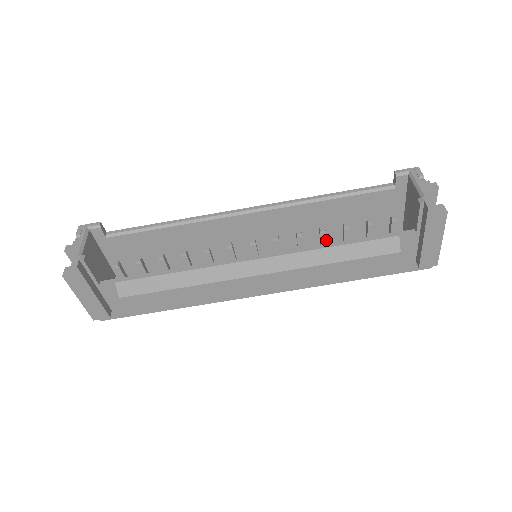
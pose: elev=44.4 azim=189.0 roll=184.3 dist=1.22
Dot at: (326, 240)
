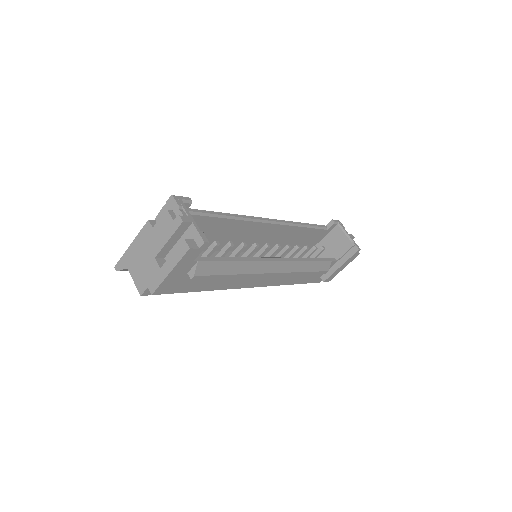
Dot at: occluded
